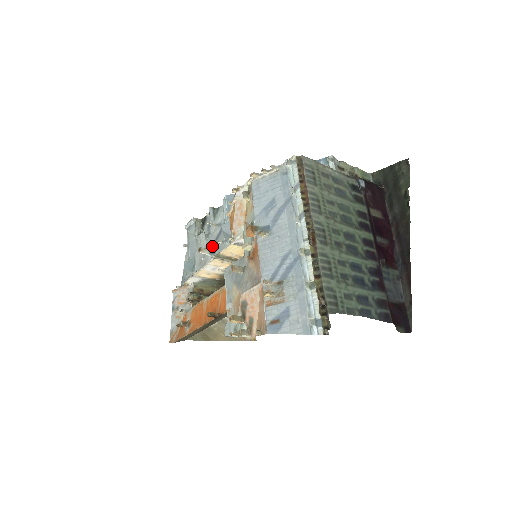
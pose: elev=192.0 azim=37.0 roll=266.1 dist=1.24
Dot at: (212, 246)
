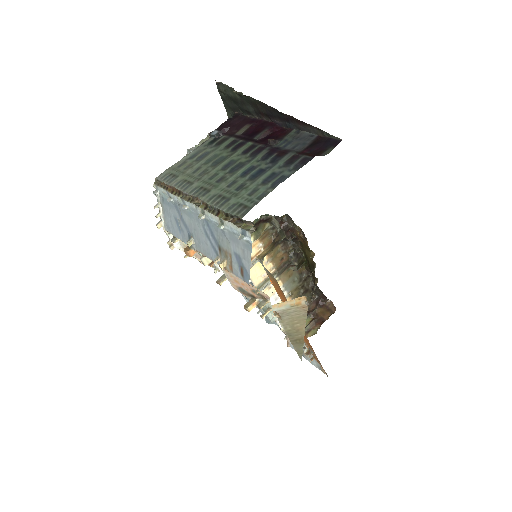
Dot at: occluded
